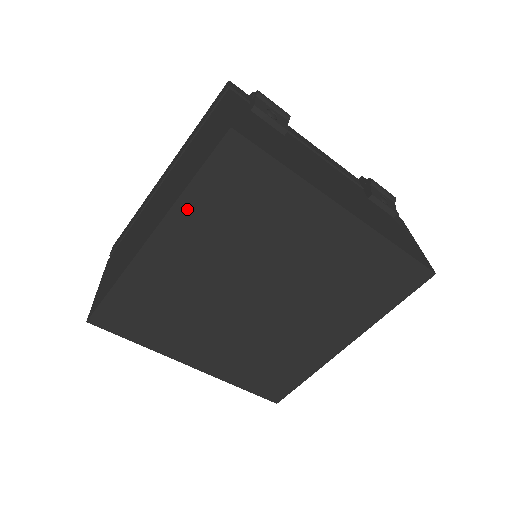
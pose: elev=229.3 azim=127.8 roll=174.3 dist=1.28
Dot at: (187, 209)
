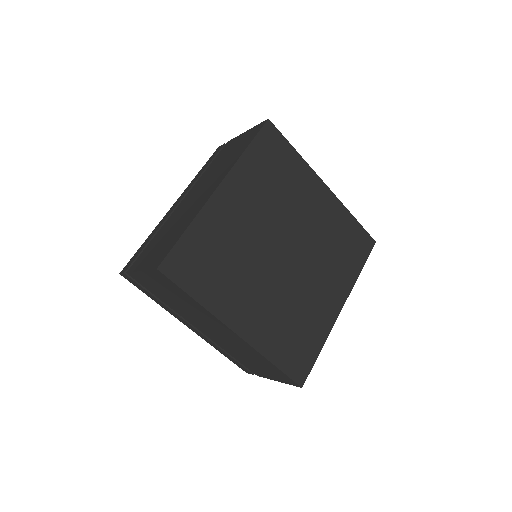
Dot at: (243, 168)
